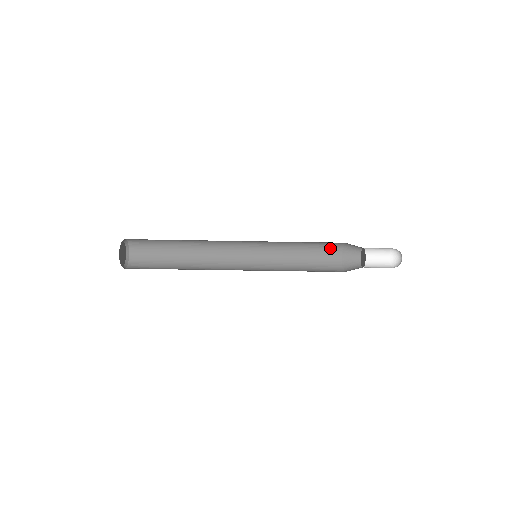
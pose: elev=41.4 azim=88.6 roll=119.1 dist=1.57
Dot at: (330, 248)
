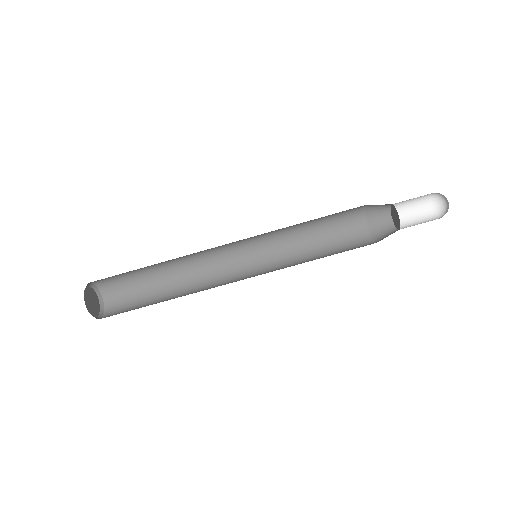
Dot at: (354, 239)
